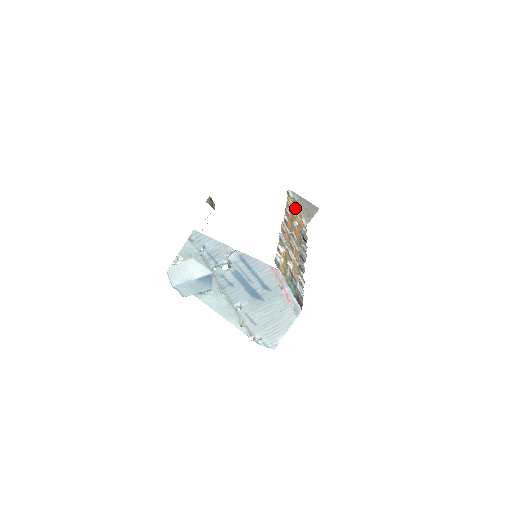
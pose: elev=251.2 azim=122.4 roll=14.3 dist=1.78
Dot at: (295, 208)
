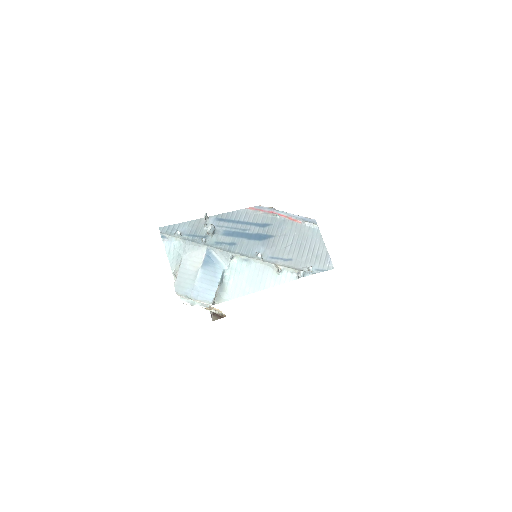
Dot at: occluded
